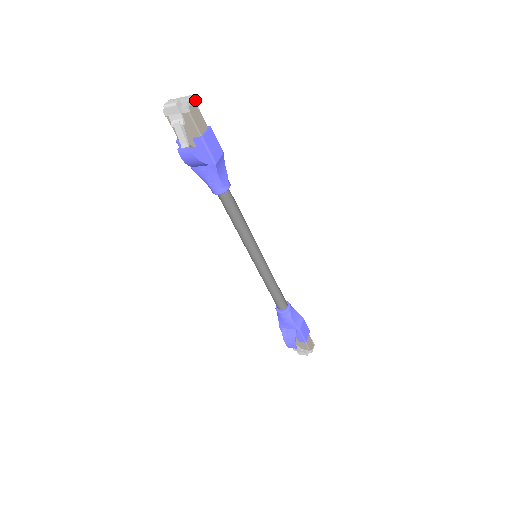
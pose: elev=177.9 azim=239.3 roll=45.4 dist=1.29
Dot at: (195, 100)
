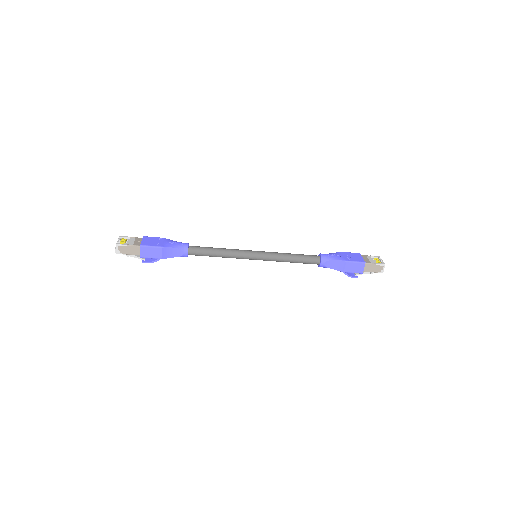
Dot at: (120, 244)
